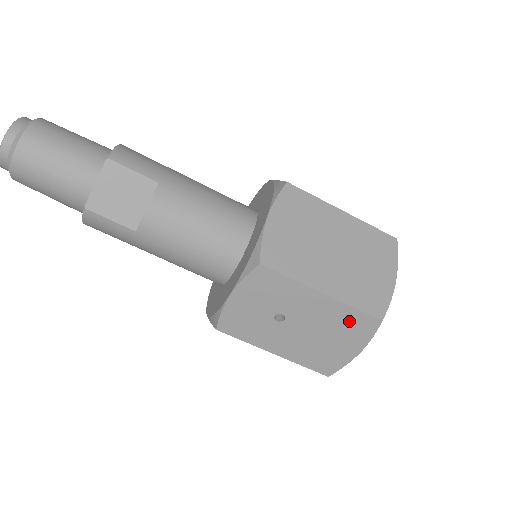
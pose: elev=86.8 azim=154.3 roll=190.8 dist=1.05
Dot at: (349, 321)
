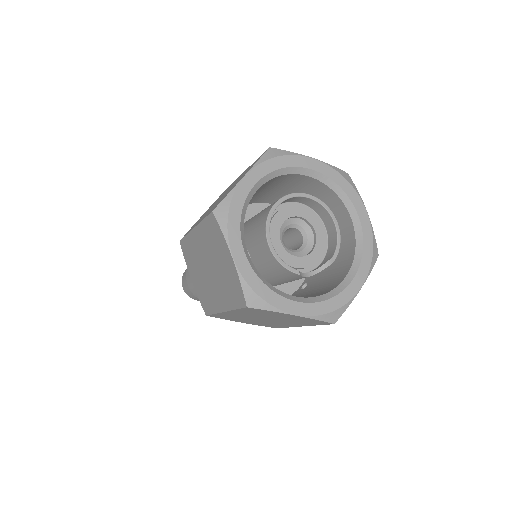
Dot at: occluded
